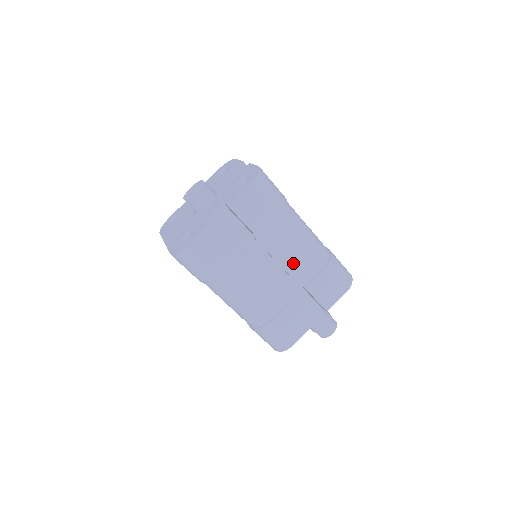
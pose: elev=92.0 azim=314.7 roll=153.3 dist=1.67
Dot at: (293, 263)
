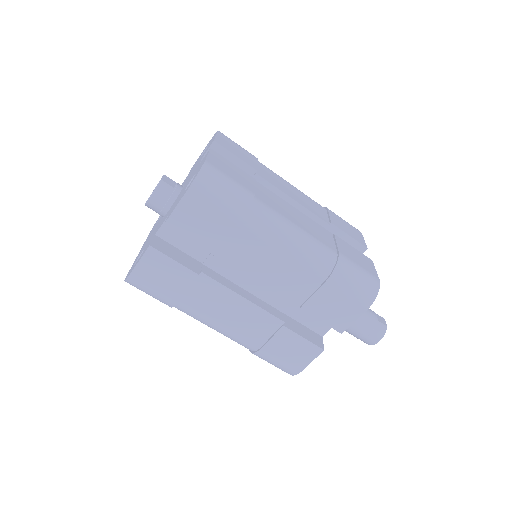
Dot at: (277, 280)
